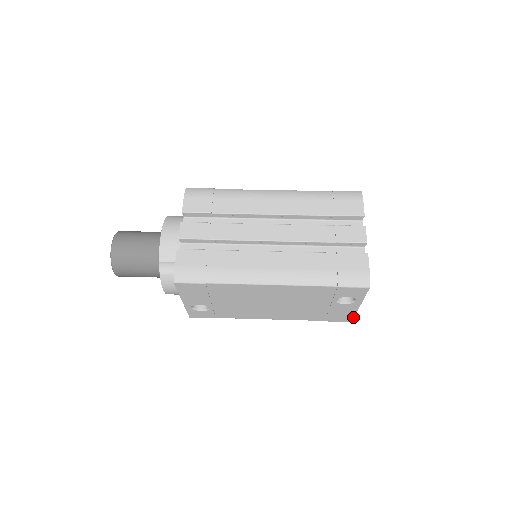
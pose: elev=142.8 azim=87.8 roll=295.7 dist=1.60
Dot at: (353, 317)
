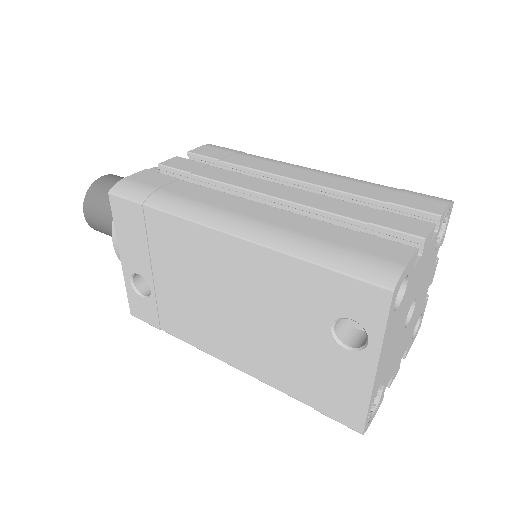
Dot at: (366, 414)
